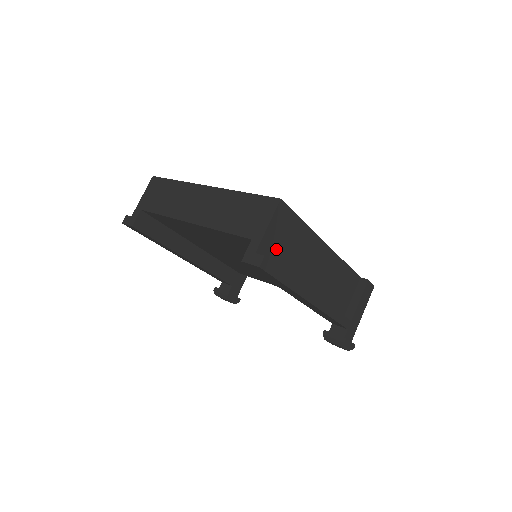
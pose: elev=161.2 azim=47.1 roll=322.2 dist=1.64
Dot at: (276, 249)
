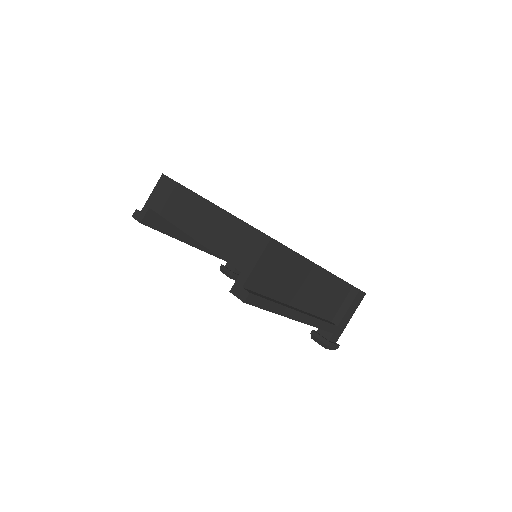
Dot at: (264, 280)
